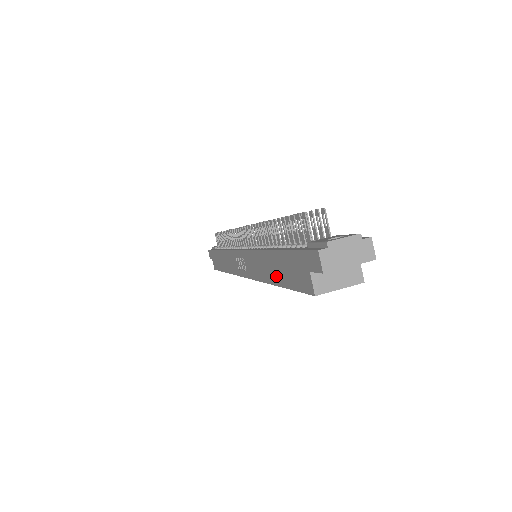
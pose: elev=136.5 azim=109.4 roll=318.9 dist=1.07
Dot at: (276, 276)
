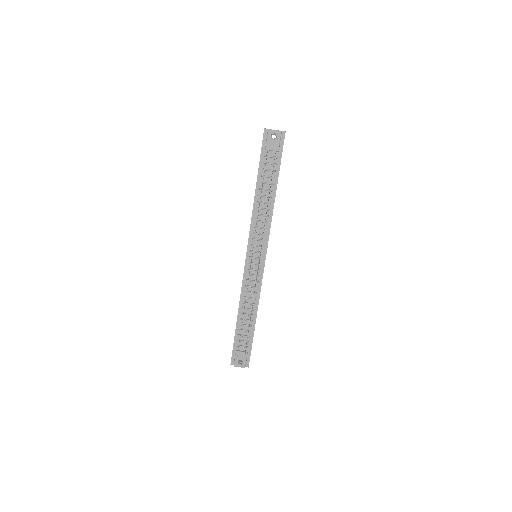
Dot at: occluded
